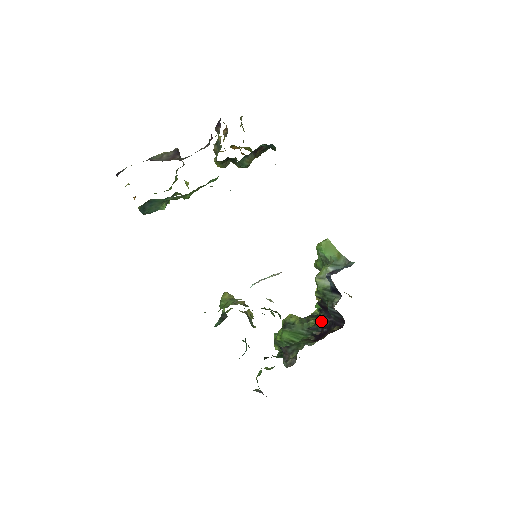
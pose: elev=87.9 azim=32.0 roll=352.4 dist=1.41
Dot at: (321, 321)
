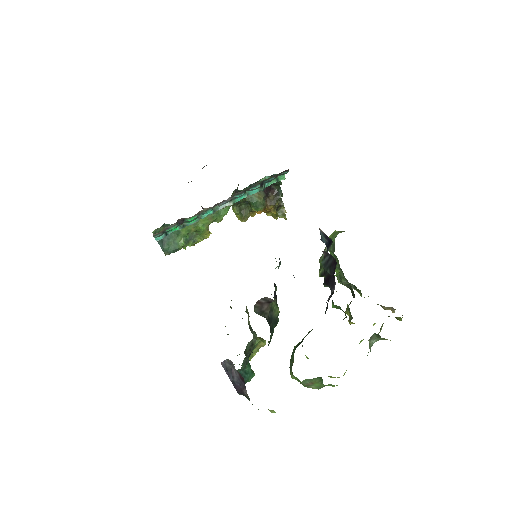
Dot at: (328, 300)
